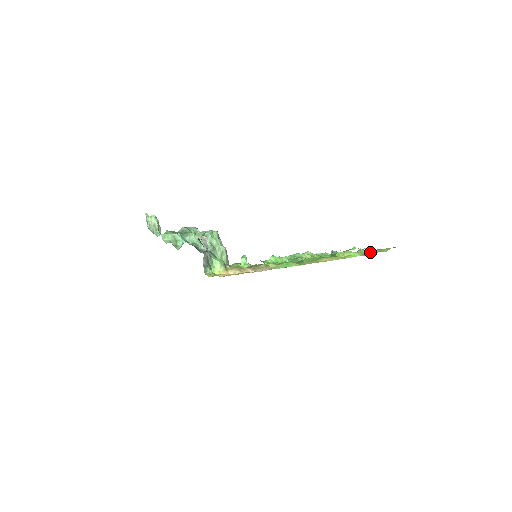
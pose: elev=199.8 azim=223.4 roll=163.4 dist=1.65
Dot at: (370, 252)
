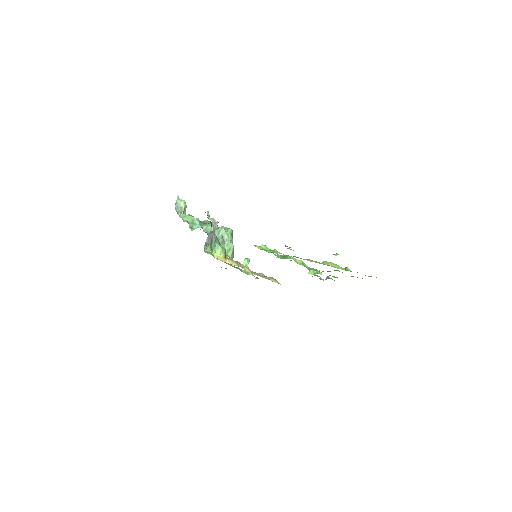
Dot at: occluded
